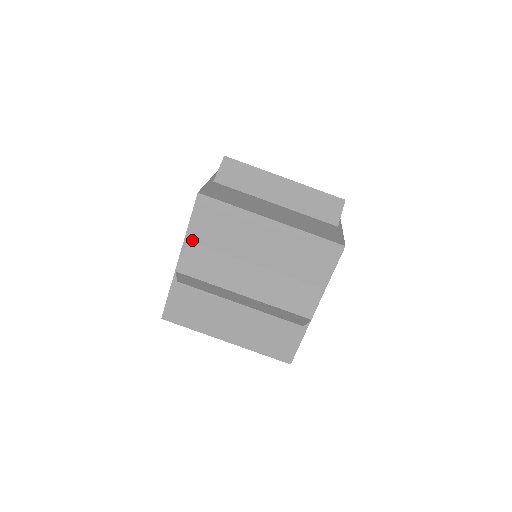
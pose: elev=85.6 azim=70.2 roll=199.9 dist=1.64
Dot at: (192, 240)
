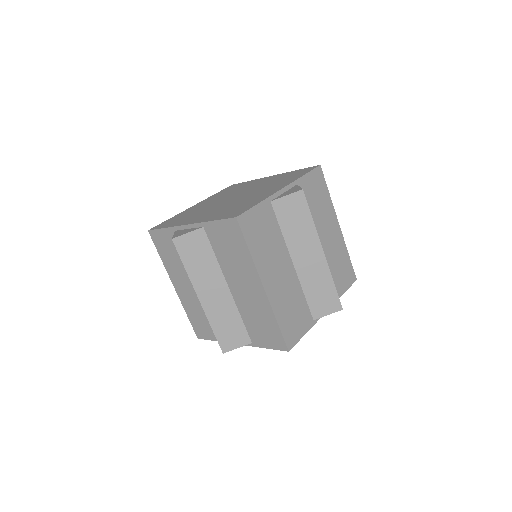
Dot at: (206, 229)
